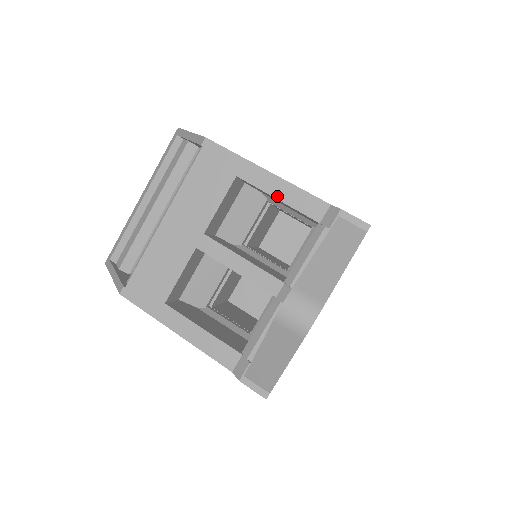
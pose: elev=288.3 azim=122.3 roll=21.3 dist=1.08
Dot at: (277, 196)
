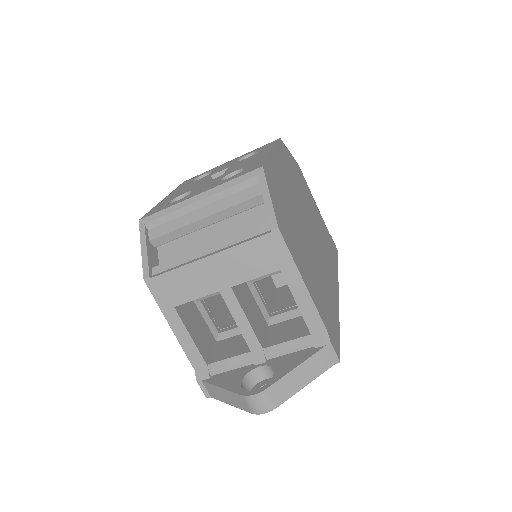
Dot at: (298, 302)
